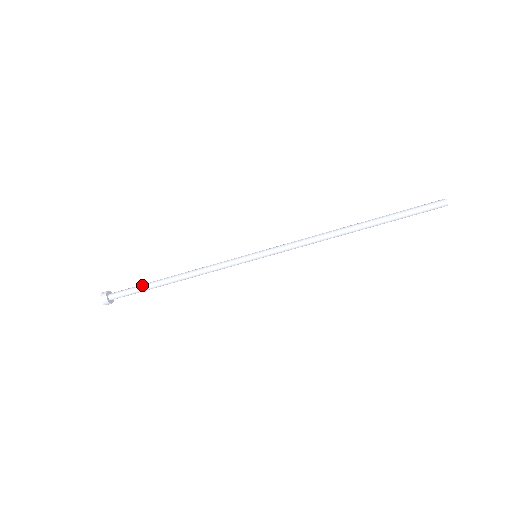
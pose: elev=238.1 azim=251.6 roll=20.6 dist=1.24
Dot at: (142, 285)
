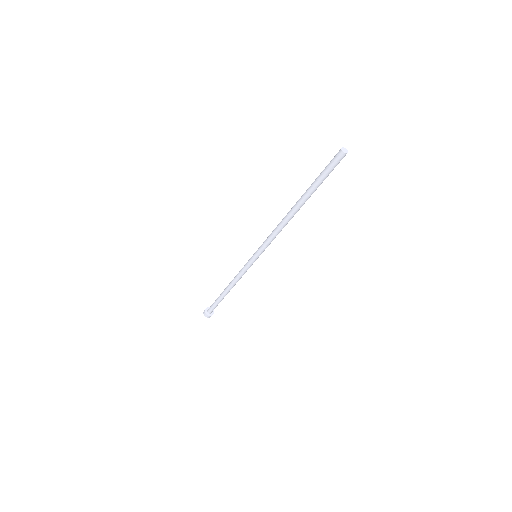
Dot at: (217, 302)
